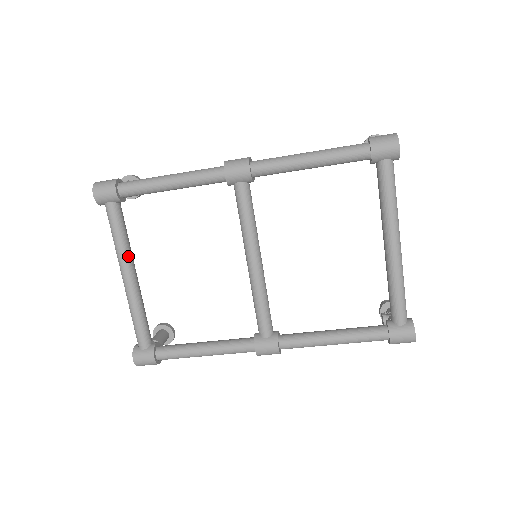
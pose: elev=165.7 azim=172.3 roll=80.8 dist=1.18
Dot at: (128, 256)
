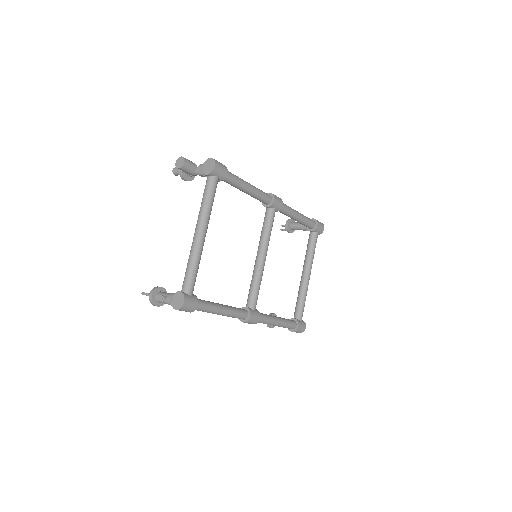
Dot at: (209, 219)
